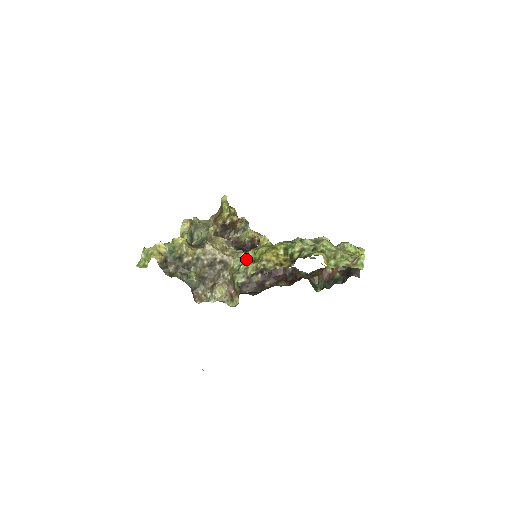
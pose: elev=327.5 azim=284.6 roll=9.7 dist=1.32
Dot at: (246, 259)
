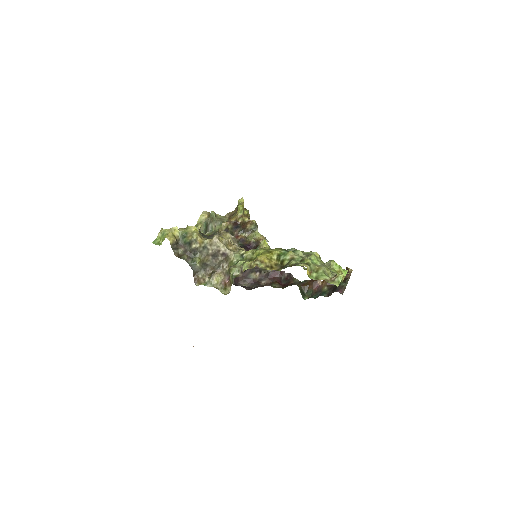
Dot at: (245, 256)
